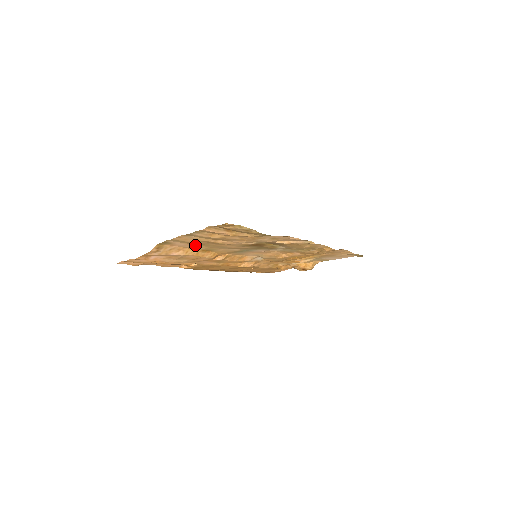
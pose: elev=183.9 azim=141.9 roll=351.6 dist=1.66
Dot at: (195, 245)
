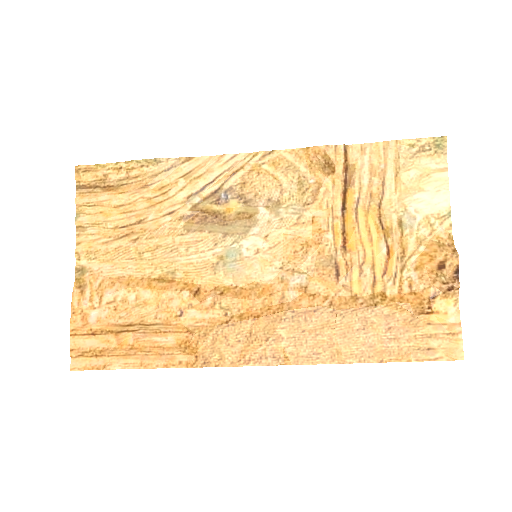
Dot at: (128, 265)
